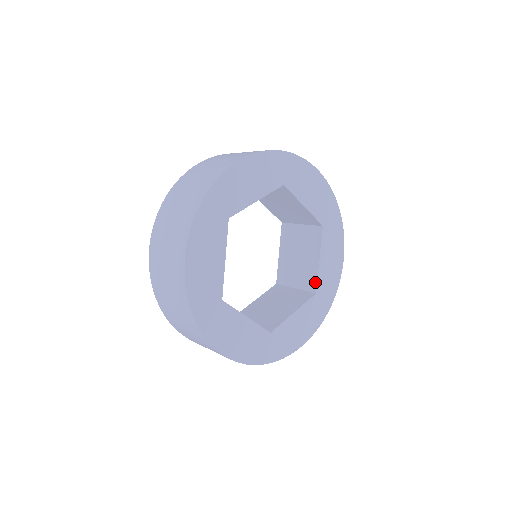
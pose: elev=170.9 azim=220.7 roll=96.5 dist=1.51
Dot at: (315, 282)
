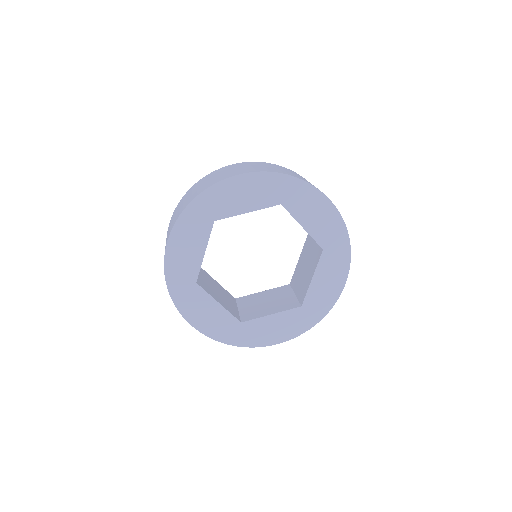
Dot at: (304, 296)
